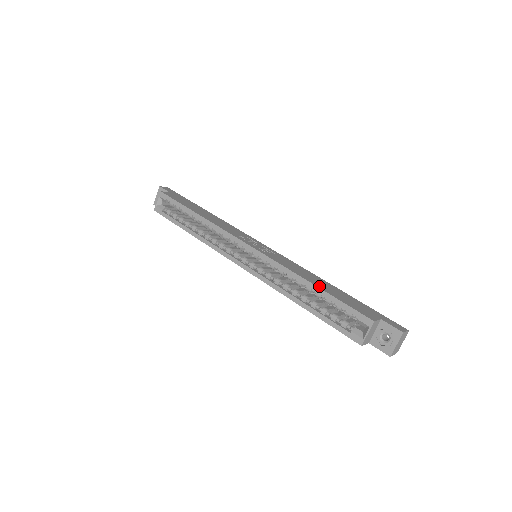
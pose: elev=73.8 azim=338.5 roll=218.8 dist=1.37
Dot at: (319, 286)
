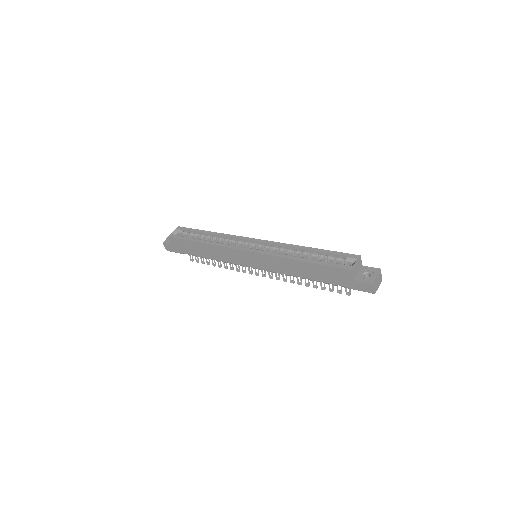
Dot at: occluded
